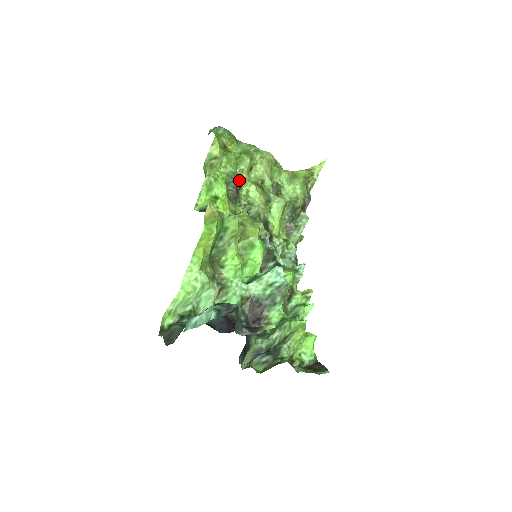
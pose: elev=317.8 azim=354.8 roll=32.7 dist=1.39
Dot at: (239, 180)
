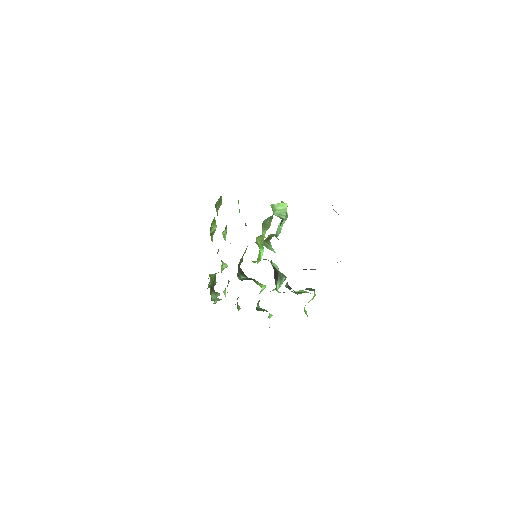
Dot at: occluded
